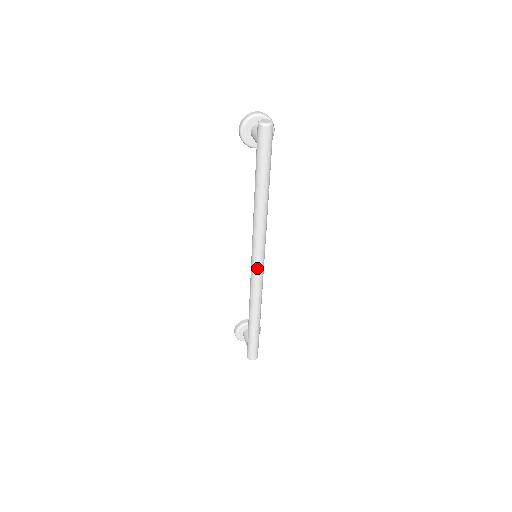
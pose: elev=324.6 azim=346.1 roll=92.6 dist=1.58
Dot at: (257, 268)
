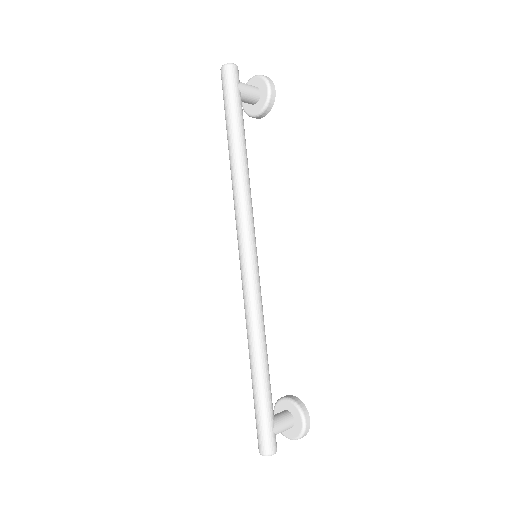
Dot at: (241, 264)
